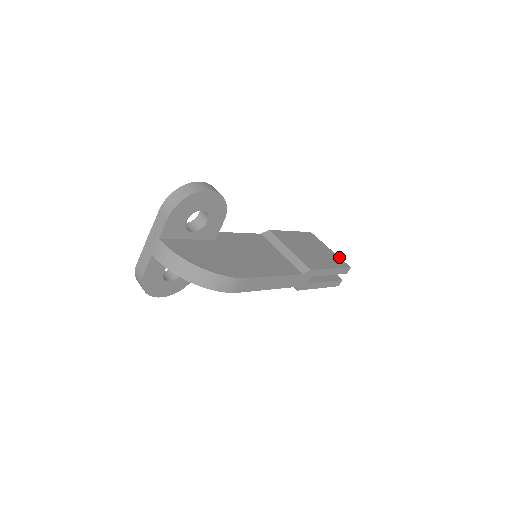
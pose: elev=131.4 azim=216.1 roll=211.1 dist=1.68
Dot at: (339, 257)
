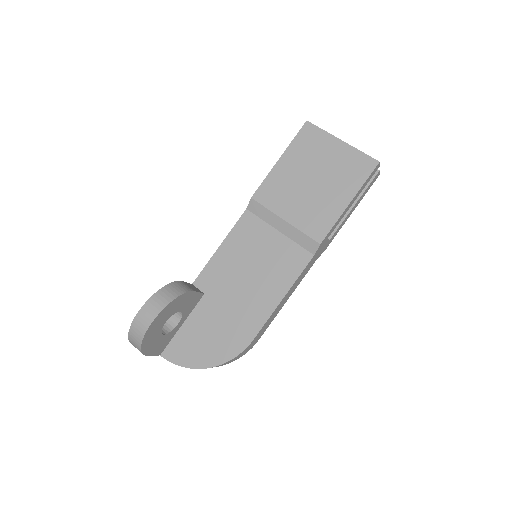
Dot at: (358, 150)
